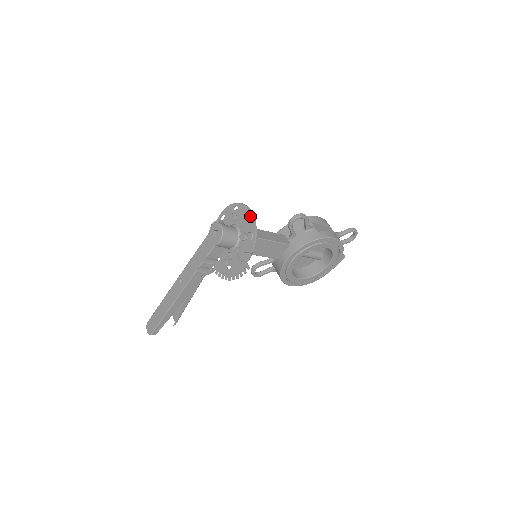
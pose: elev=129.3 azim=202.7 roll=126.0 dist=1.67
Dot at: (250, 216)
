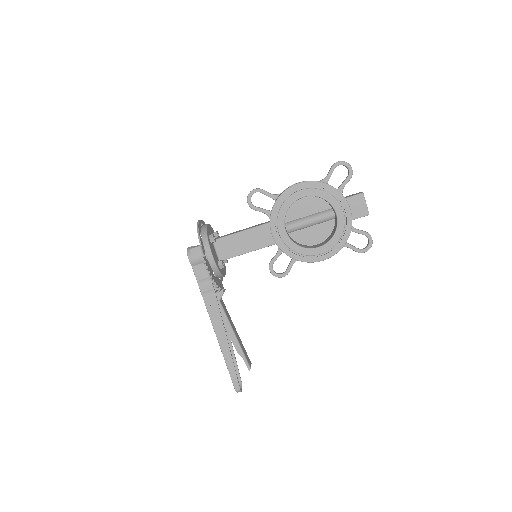
Dot at: occluded
